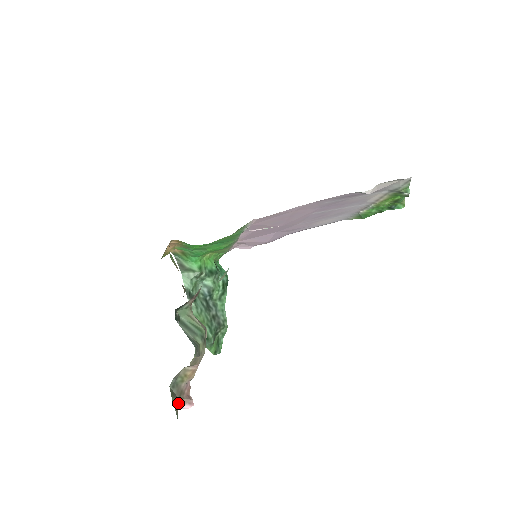
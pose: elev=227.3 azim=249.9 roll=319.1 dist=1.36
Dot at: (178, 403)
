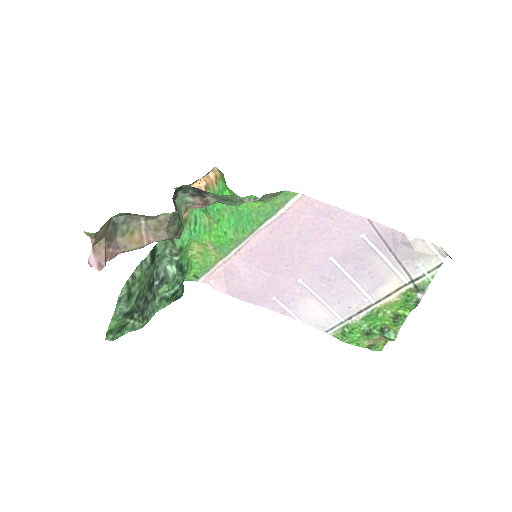
Dot at: (98, 241)
